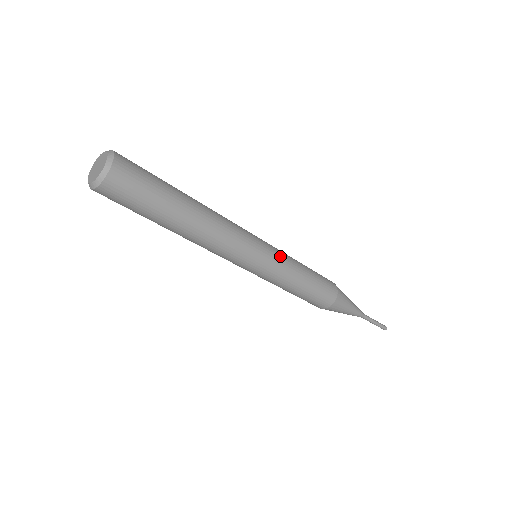
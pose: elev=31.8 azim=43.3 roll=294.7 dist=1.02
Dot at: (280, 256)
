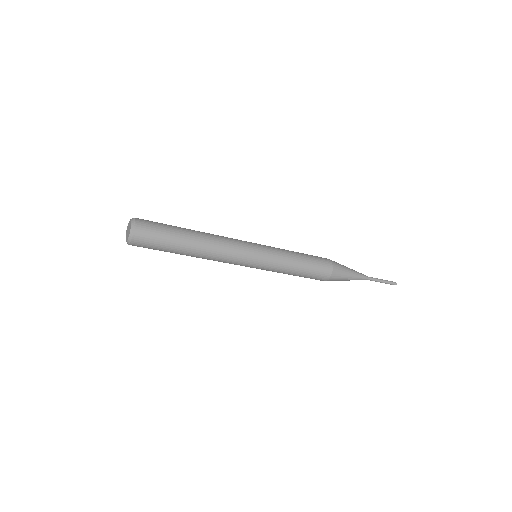
Dot at: (273, 256)
